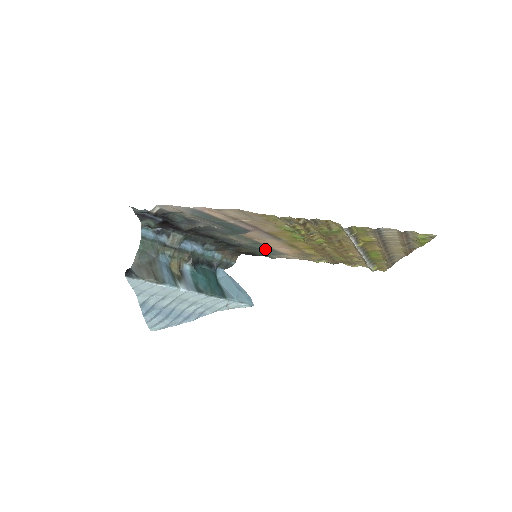
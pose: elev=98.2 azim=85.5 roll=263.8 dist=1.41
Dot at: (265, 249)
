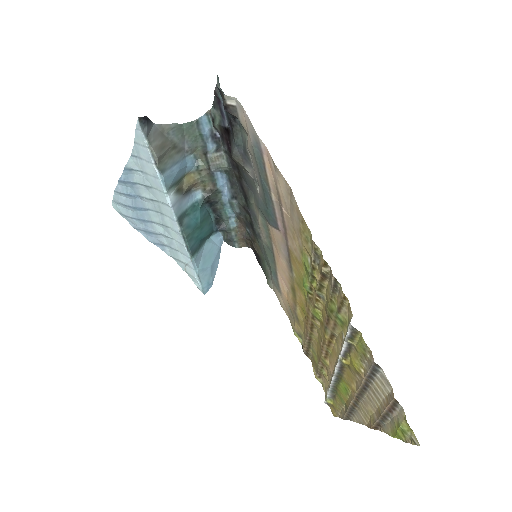
Dot at: (272, 266)
